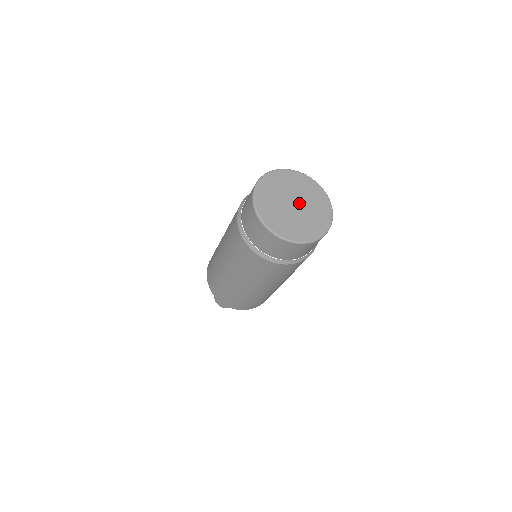
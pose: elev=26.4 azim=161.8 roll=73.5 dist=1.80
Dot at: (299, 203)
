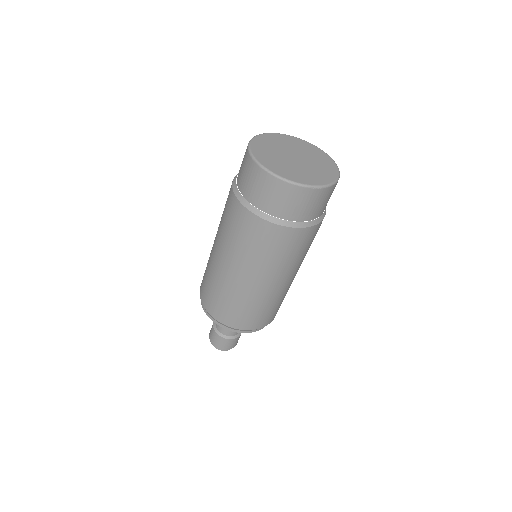
Dot at: (300, 158)
